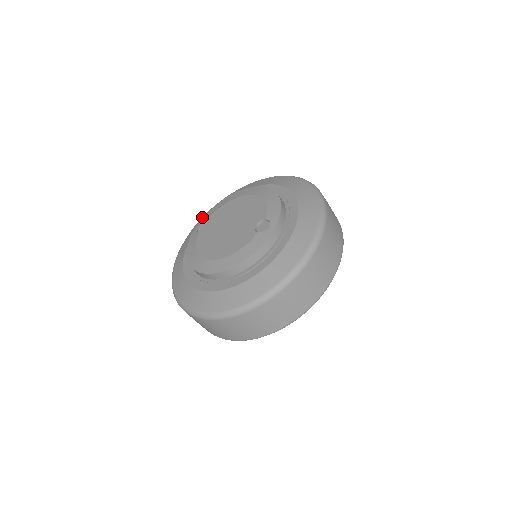
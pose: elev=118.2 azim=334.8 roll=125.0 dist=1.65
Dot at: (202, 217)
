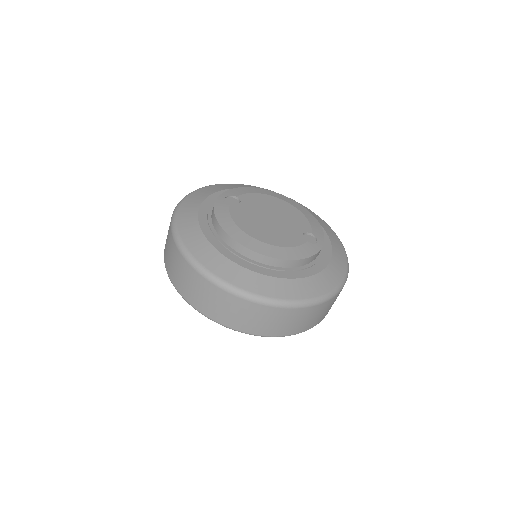
Dot at: (207, 186)
